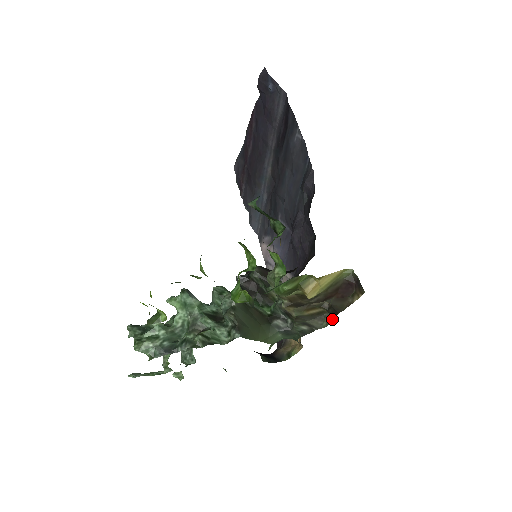
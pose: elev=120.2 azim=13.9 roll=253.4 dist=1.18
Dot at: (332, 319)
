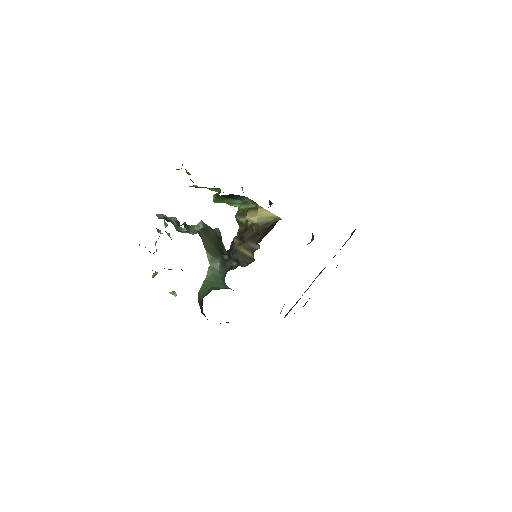
Dot at: occluded
